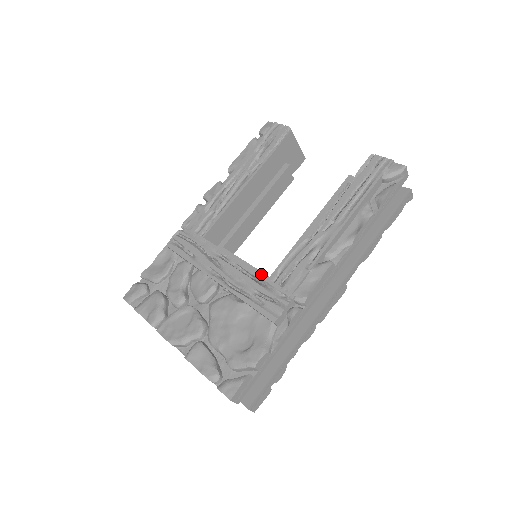
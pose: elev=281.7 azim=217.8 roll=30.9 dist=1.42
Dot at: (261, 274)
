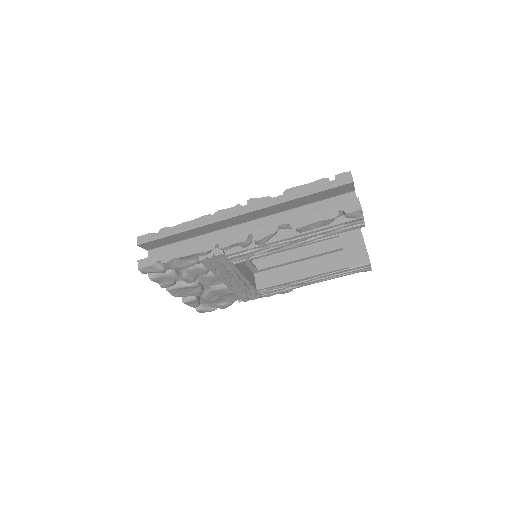
Dot at: (251, 266)
